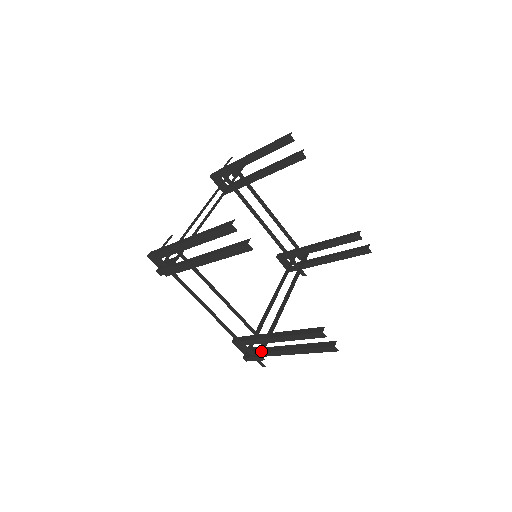
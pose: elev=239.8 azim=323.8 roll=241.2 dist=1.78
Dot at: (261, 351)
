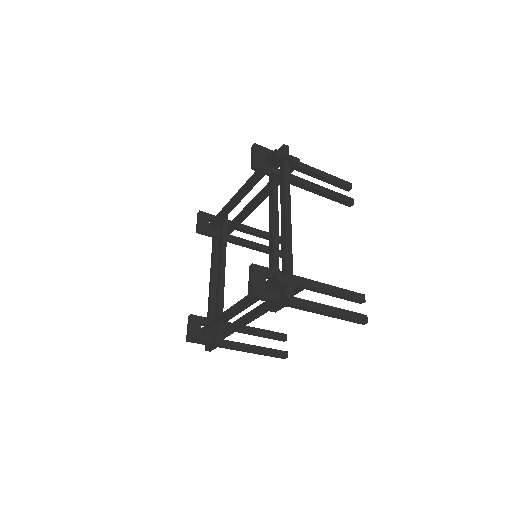
Dot at: occluded
